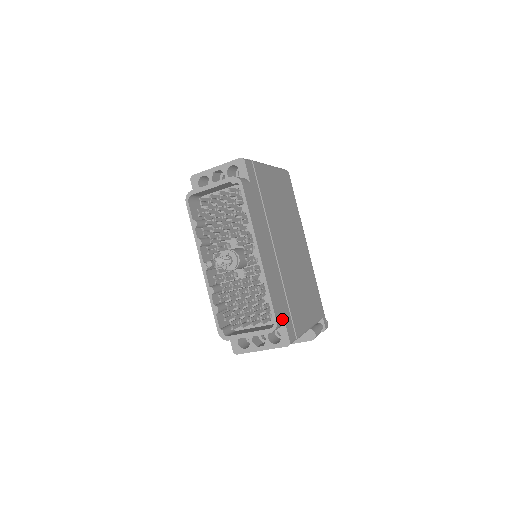
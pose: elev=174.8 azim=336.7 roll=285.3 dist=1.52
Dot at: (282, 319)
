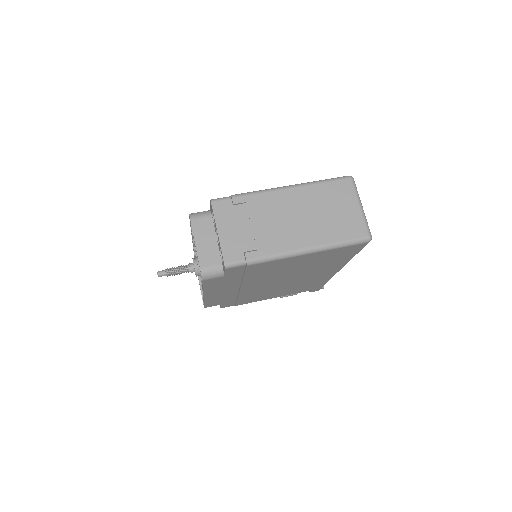
Dot at: occluded
